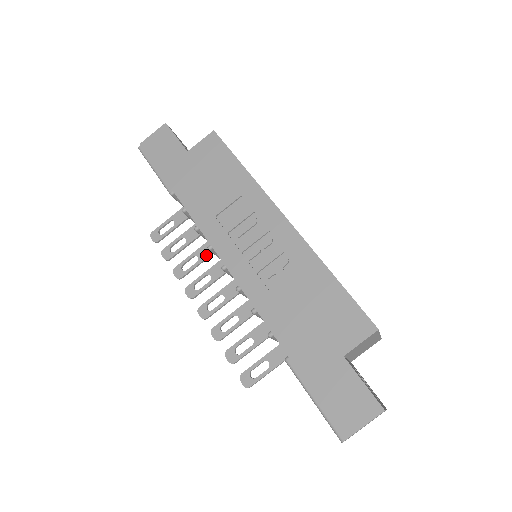
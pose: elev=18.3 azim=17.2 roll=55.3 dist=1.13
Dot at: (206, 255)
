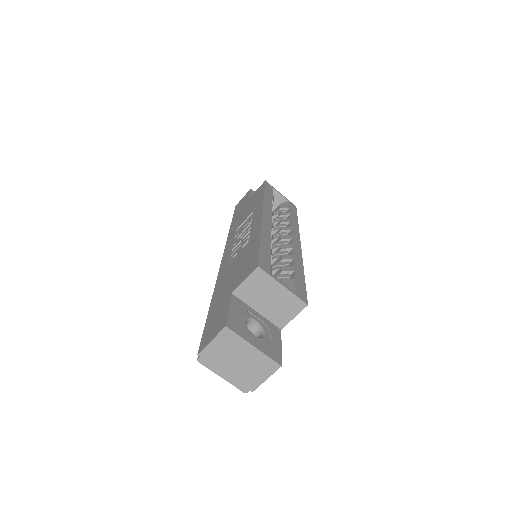
Dot at: occluded
